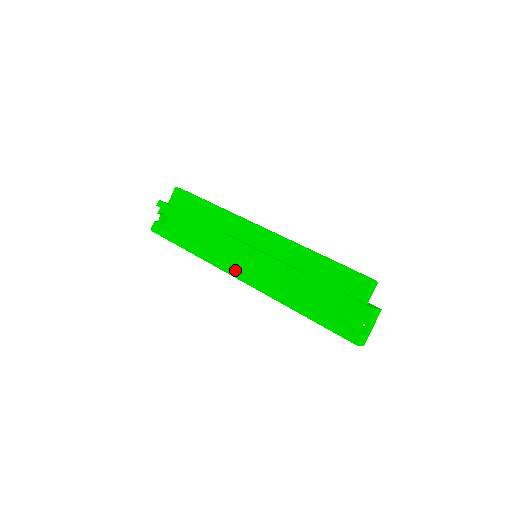
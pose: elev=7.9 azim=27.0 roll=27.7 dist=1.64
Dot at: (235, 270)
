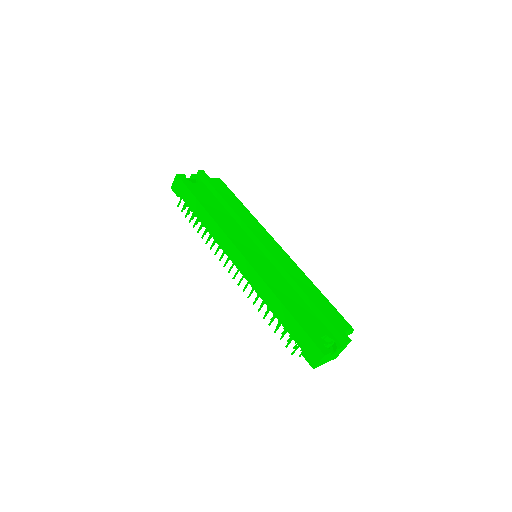
Dot at: (240, 245)
